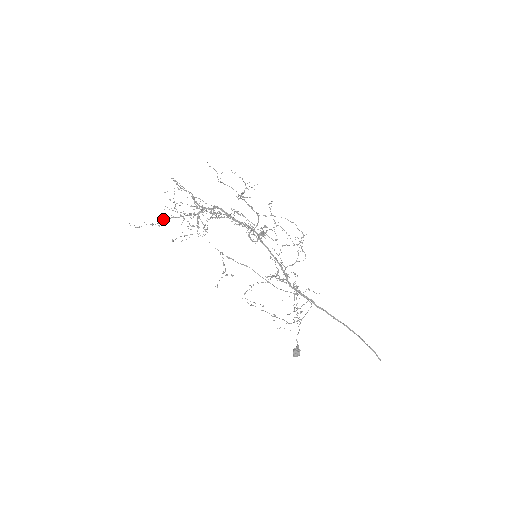
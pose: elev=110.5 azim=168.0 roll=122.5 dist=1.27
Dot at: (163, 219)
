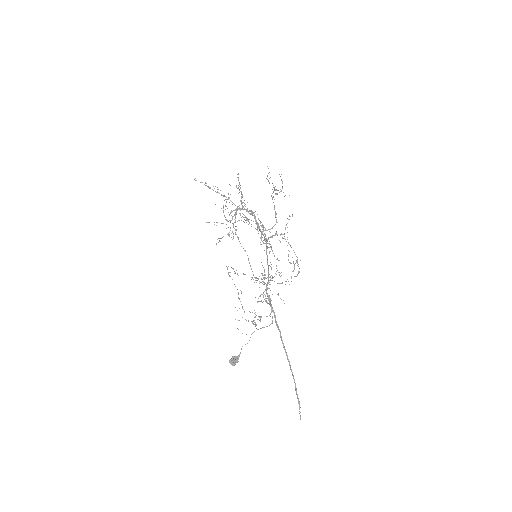
Dot at: (215, 186)
